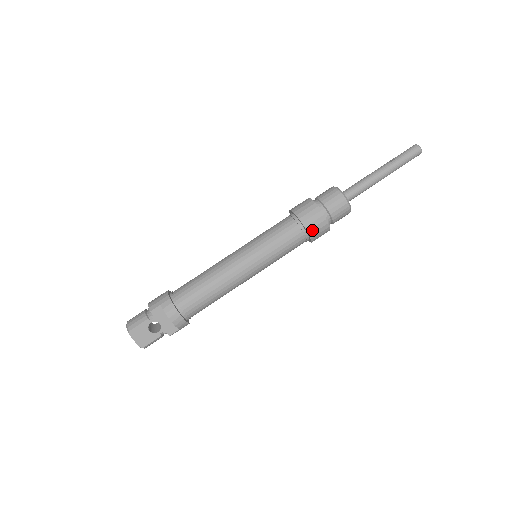
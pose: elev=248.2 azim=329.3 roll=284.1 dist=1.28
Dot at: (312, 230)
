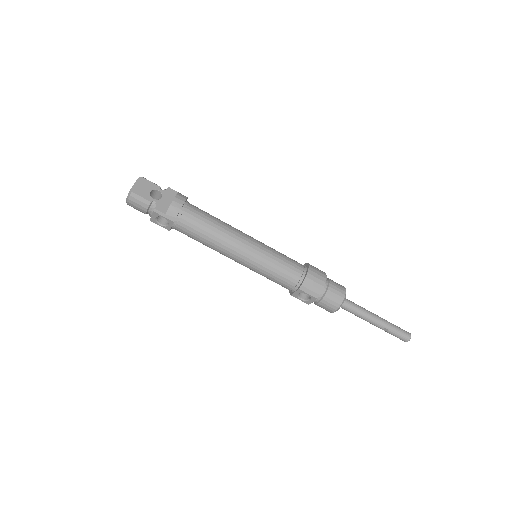
Dot at: (311, 276)
